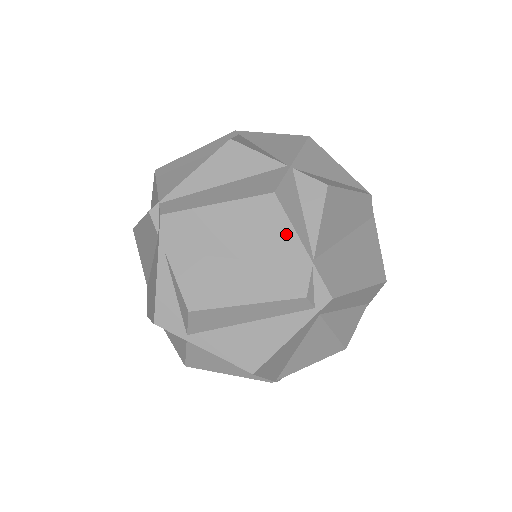
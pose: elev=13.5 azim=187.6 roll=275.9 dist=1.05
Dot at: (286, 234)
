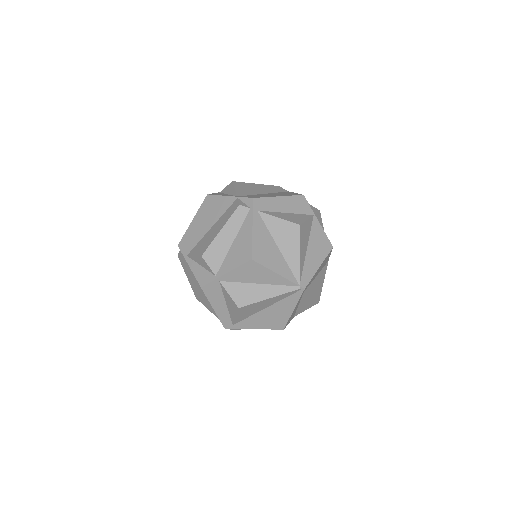
Dot at: (221, 200)
